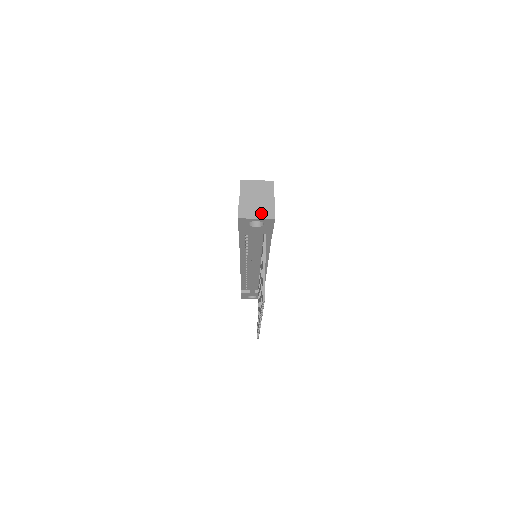
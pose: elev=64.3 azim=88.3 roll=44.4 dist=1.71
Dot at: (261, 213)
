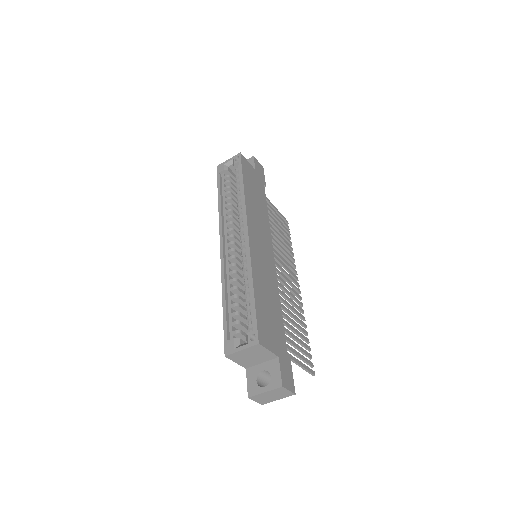
Dot at: (279, 397)
